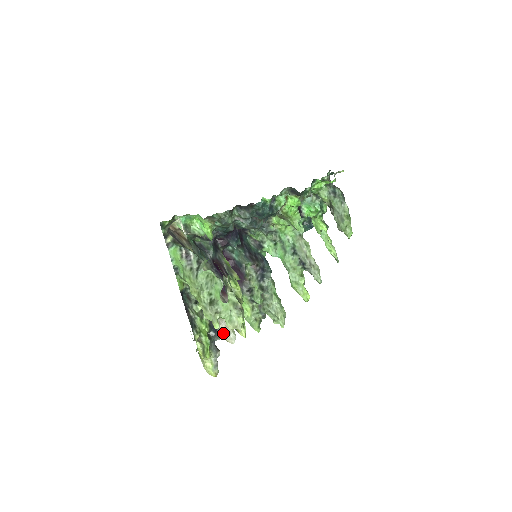
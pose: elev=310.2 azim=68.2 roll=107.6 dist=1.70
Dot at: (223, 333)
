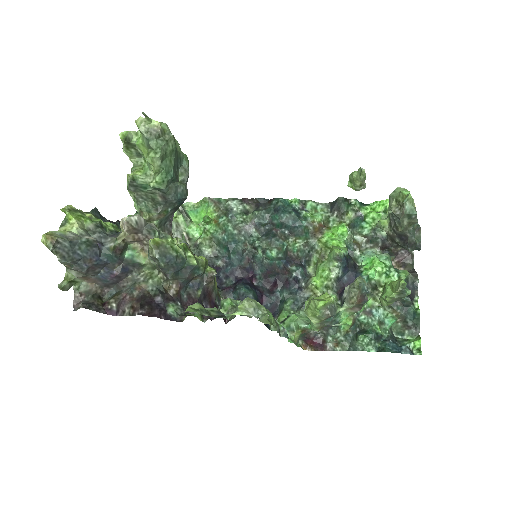
Dot at: occluded
